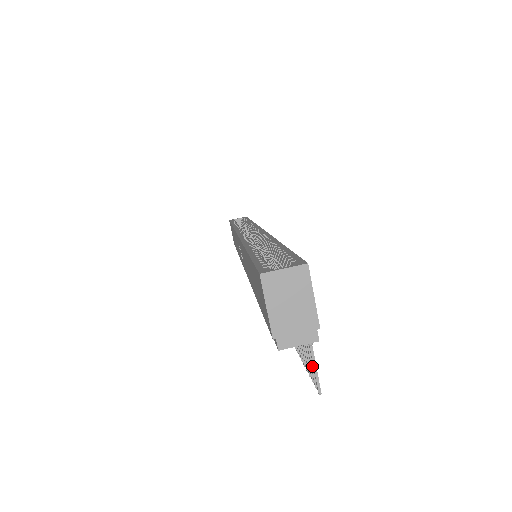
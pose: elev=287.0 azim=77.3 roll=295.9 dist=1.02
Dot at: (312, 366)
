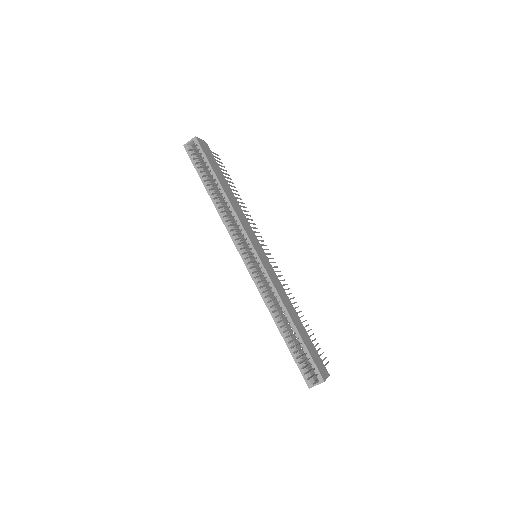
Dot at: occluded
